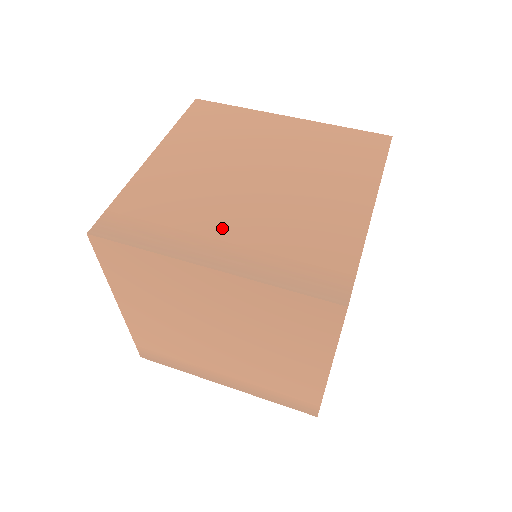
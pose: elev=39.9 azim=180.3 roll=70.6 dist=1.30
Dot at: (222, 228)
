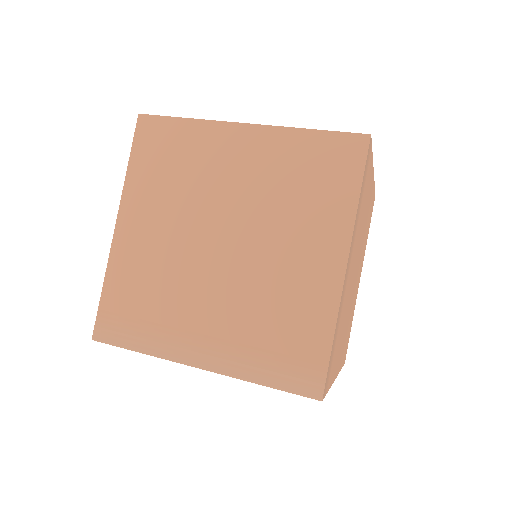
Dot at: occluded
